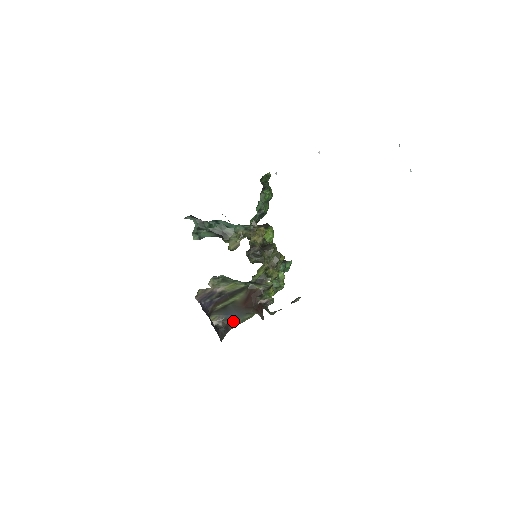
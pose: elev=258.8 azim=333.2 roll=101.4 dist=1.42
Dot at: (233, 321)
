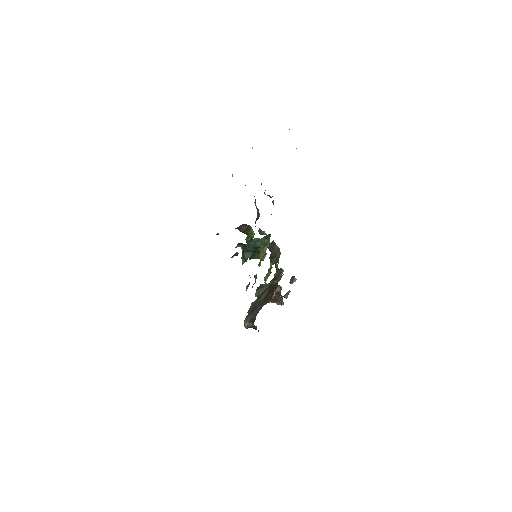
Dot at: (255, 317)
